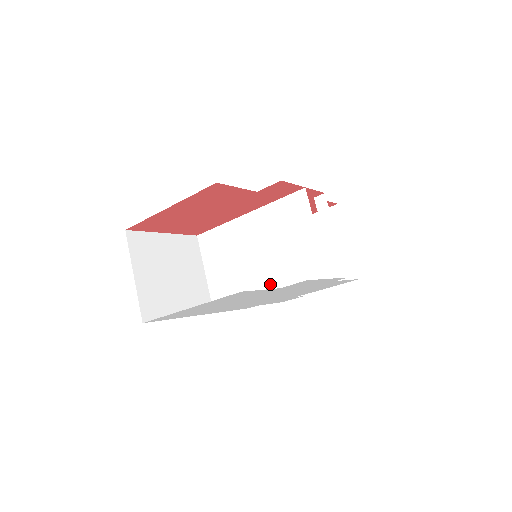
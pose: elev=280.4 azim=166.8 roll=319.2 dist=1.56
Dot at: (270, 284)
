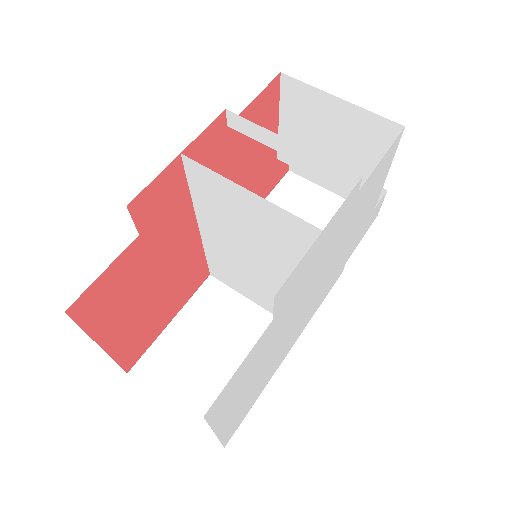
Dot at: occluded
